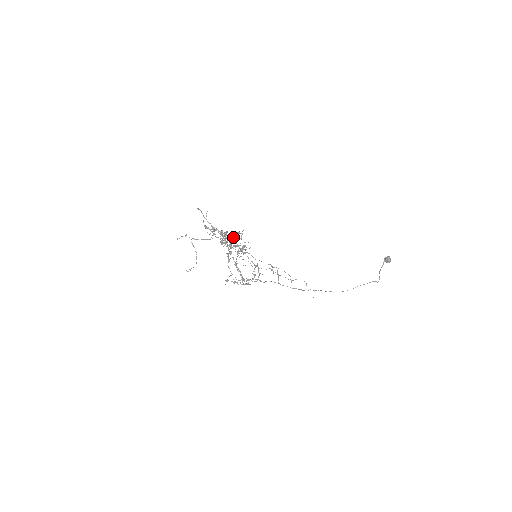
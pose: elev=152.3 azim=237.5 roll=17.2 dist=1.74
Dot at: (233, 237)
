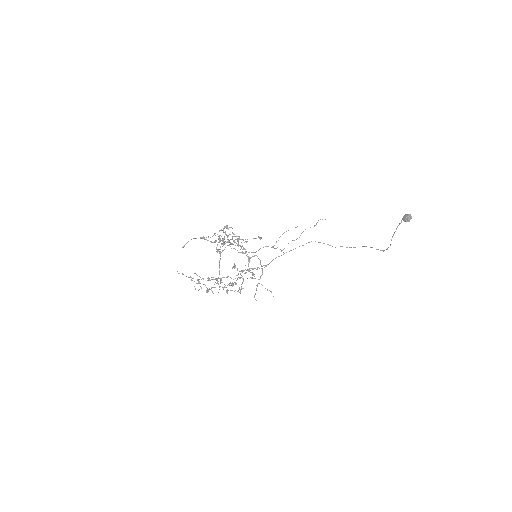
Dot at: (229, 227)
